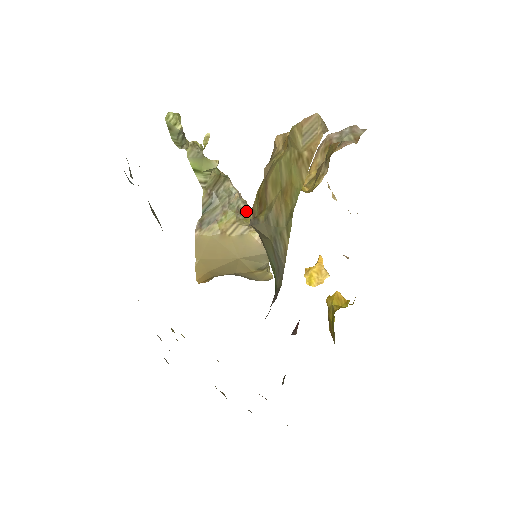
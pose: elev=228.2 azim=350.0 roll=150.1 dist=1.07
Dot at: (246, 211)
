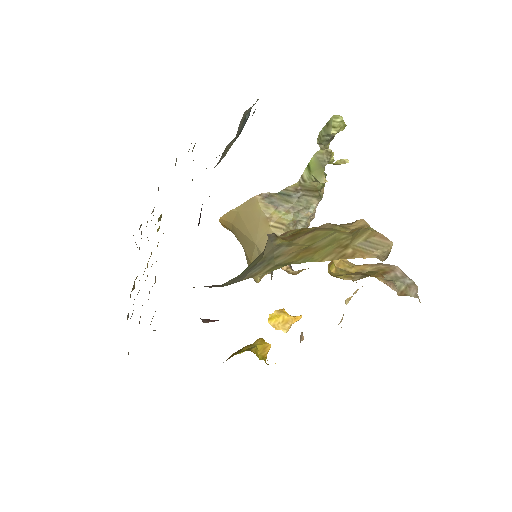
Dot at: occluded
